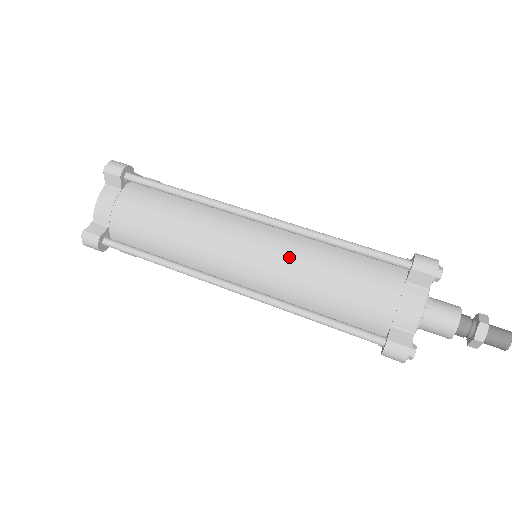
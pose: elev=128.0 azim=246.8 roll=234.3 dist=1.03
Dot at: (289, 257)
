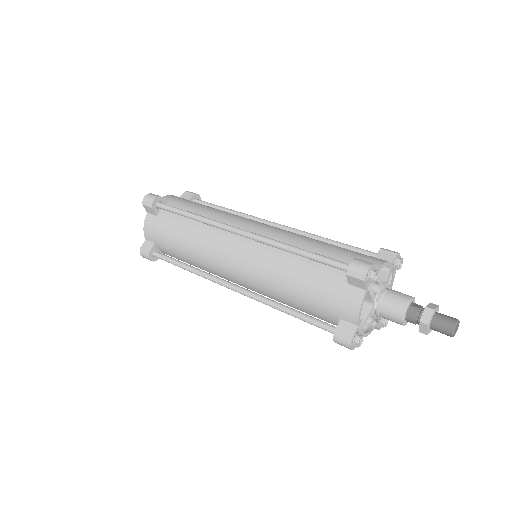
Dot at: (291, 232)
